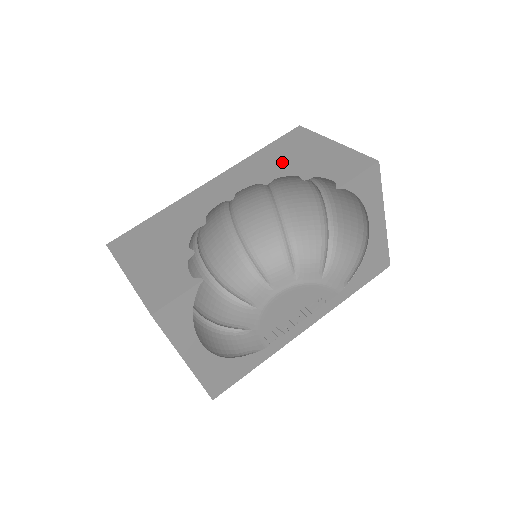
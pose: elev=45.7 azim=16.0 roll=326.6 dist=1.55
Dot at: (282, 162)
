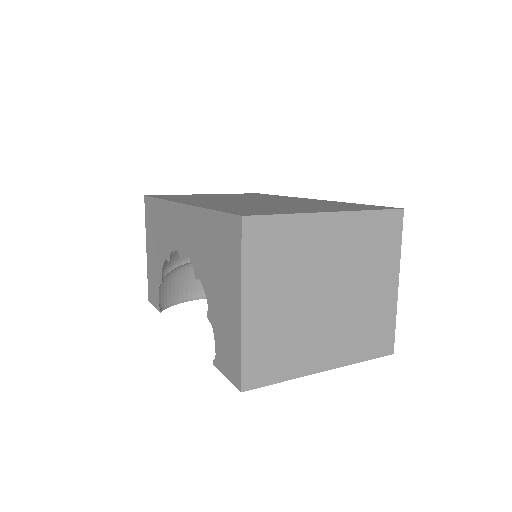
Dot at: (209, 264)
